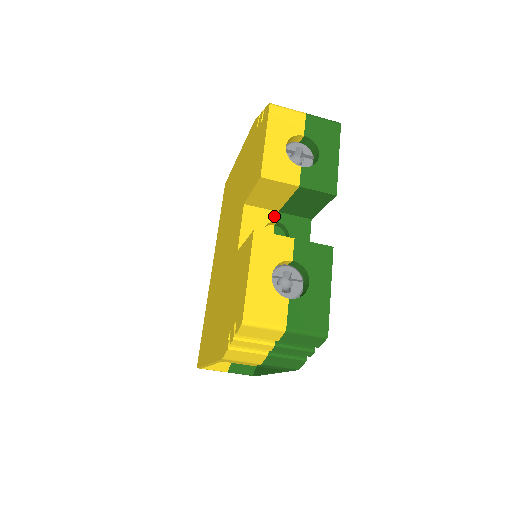
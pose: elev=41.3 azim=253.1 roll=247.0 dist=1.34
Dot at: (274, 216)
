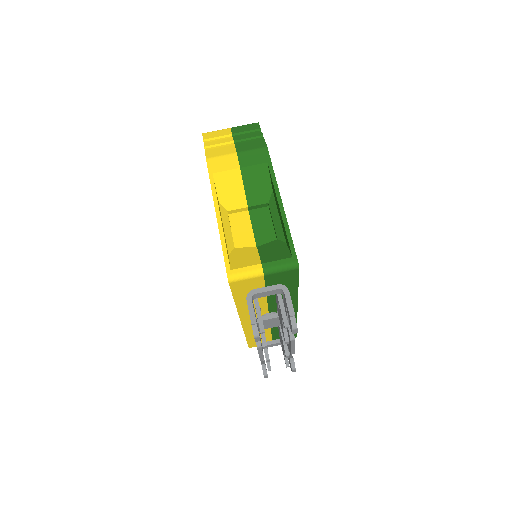
Dot at: occluded
